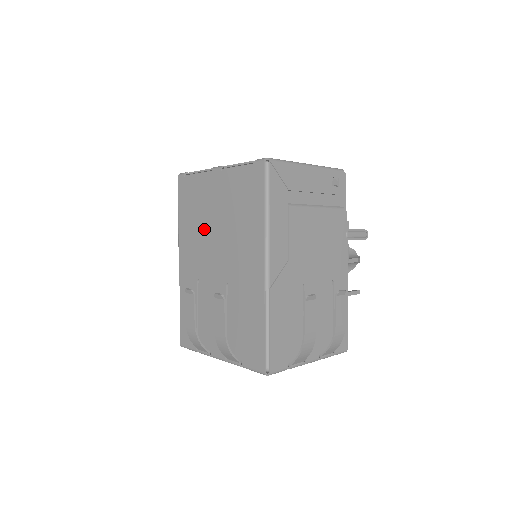
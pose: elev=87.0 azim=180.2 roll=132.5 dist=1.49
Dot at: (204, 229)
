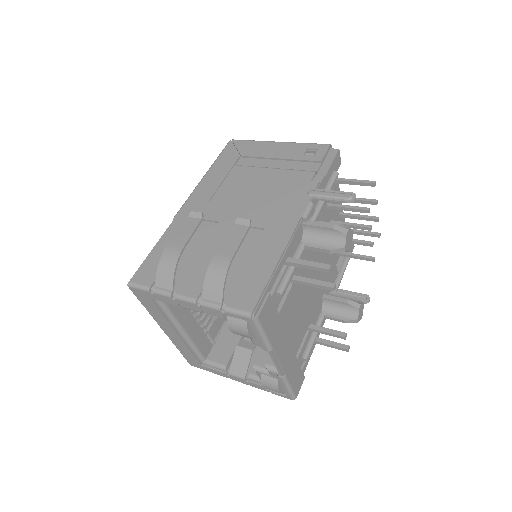
Dot at: occluded
